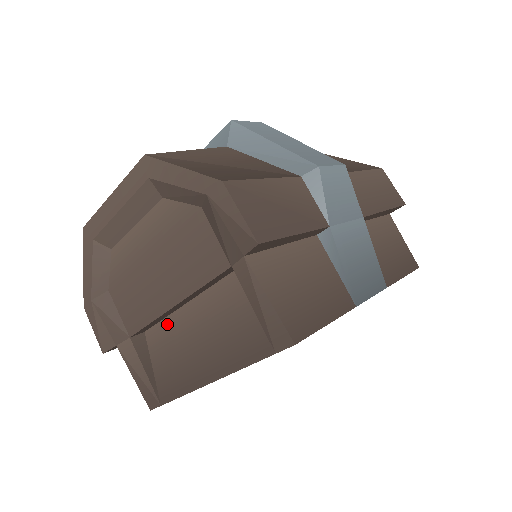
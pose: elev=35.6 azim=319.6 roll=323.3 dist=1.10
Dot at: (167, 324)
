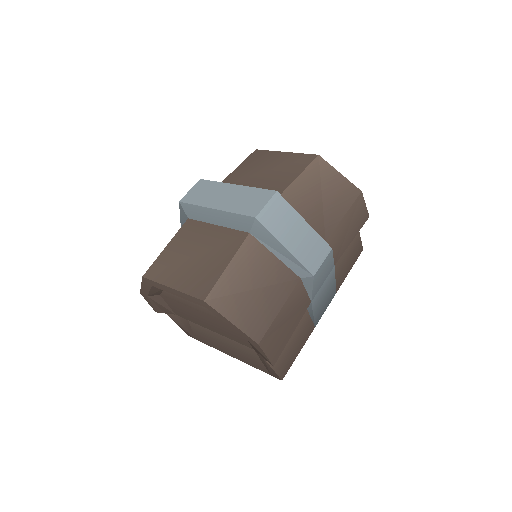
Dot at: occluded
